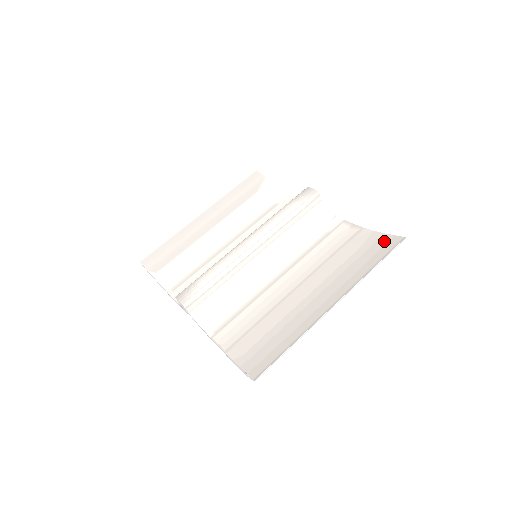
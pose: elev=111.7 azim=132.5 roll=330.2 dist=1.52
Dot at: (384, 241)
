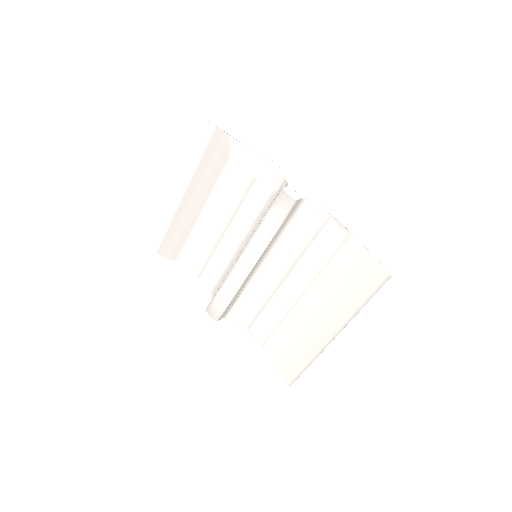
Dot at: (371, 269)
